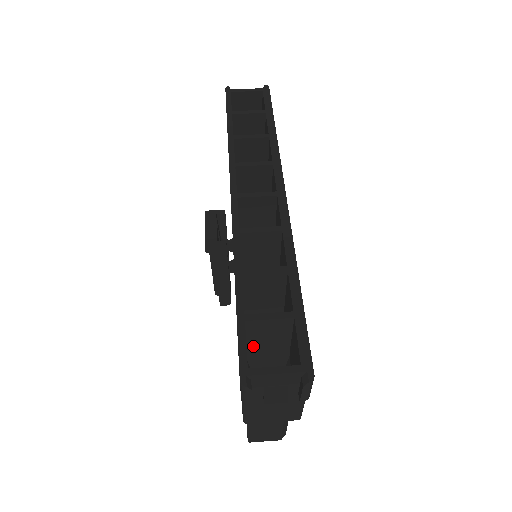
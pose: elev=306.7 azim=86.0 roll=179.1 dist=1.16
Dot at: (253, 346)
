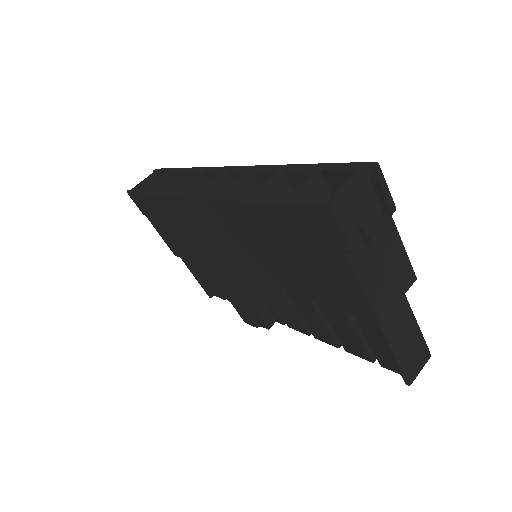
Dot at: occluded
